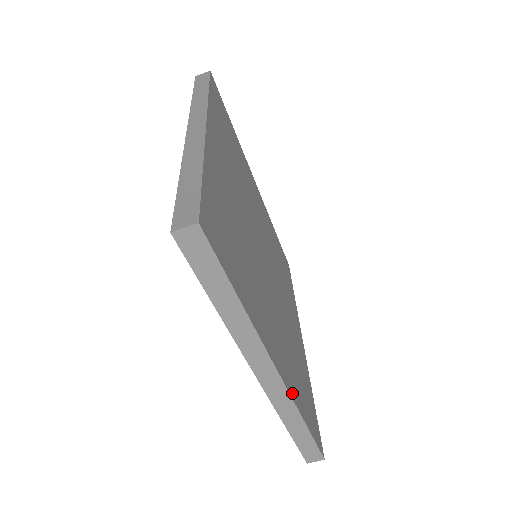
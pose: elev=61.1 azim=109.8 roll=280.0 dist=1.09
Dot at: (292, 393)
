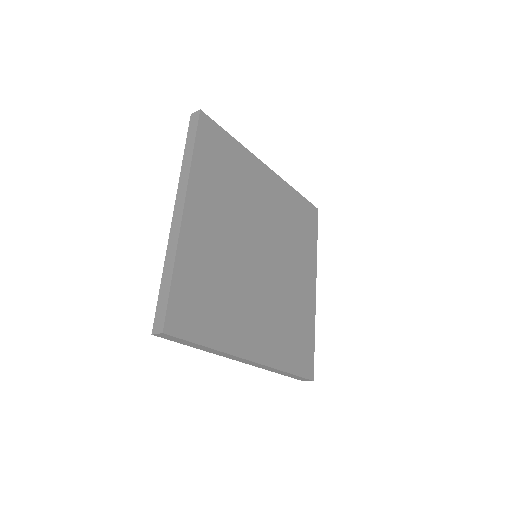
Dot at: (272, 362)
